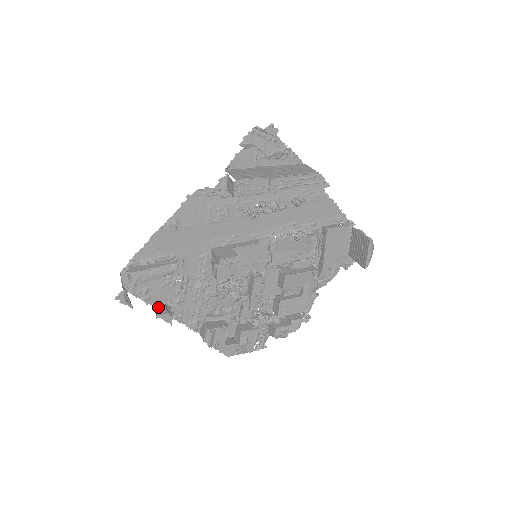
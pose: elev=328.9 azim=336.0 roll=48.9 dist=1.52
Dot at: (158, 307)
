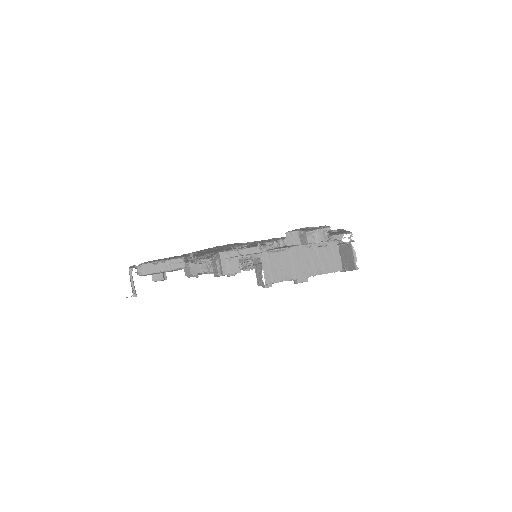
Dot at: occluded
